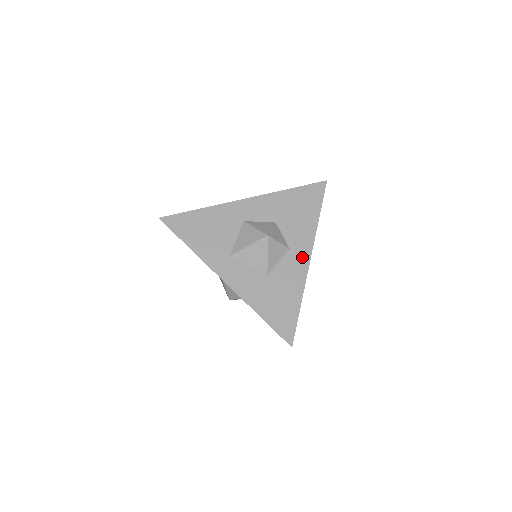
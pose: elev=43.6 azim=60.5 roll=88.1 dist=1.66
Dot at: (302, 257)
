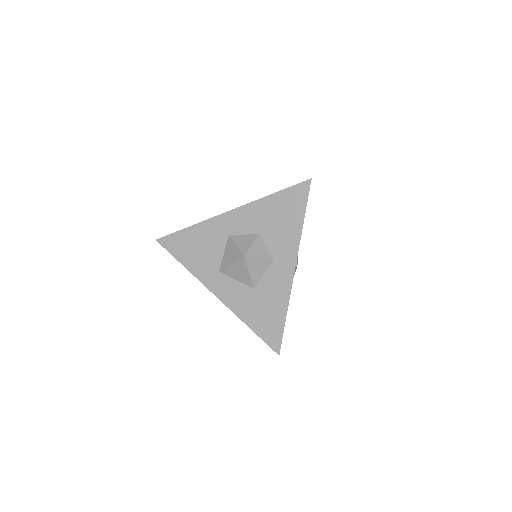
Dot at: (286, 268)
